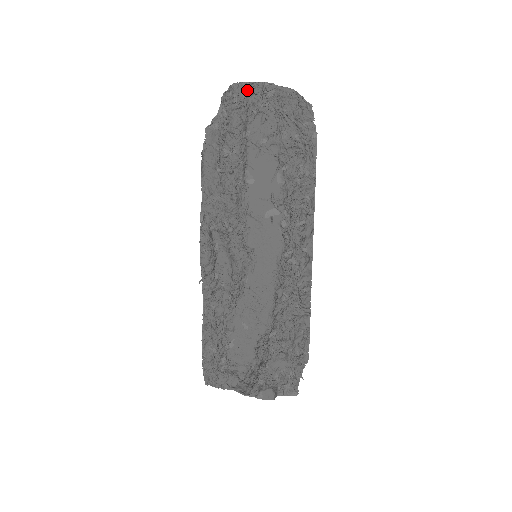
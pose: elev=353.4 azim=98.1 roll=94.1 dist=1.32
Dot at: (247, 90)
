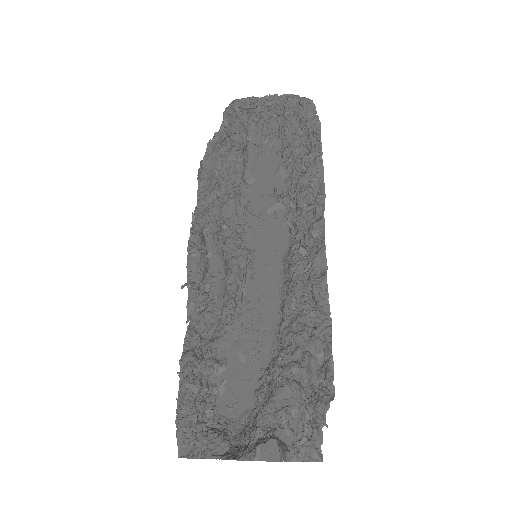
Dot at: (248, 103)
